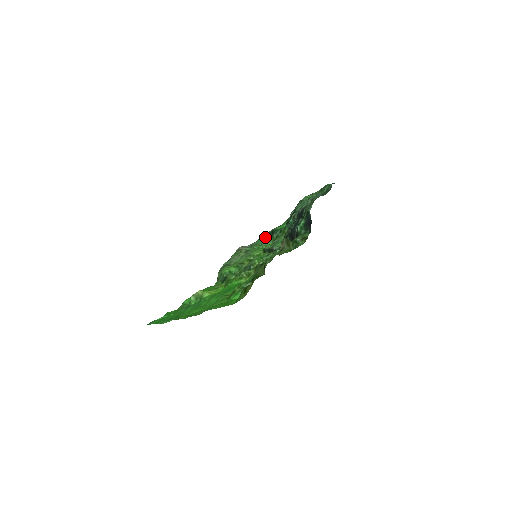
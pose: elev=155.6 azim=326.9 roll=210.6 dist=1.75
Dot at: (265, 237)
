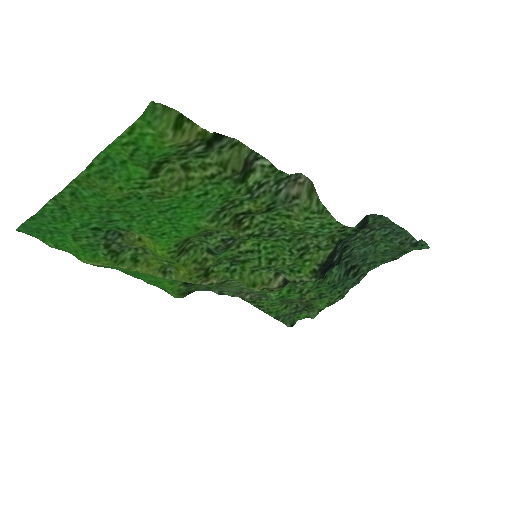
Dot at: occluded
